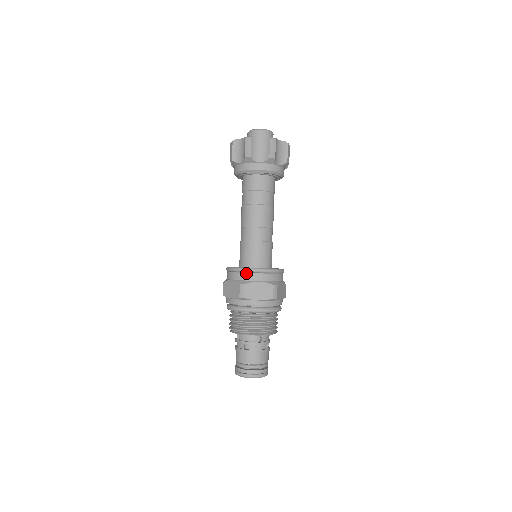
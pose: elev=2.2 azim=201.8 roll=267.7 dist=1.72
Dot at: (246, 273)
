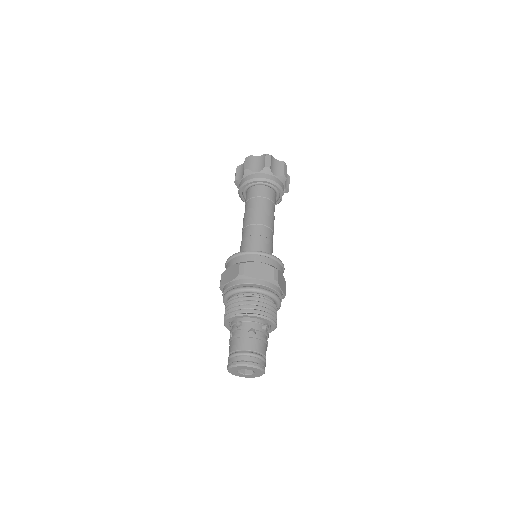
Dot at: (226, 265)
